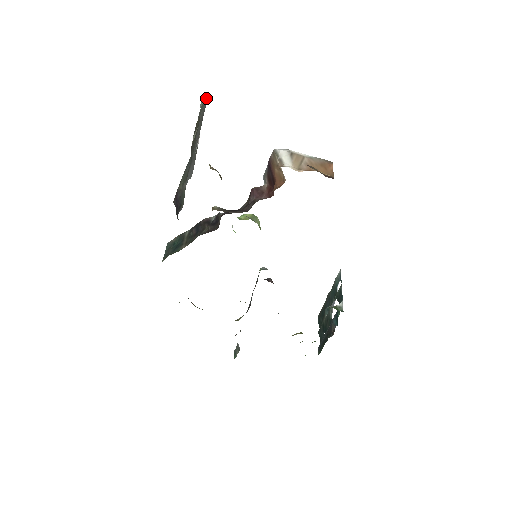
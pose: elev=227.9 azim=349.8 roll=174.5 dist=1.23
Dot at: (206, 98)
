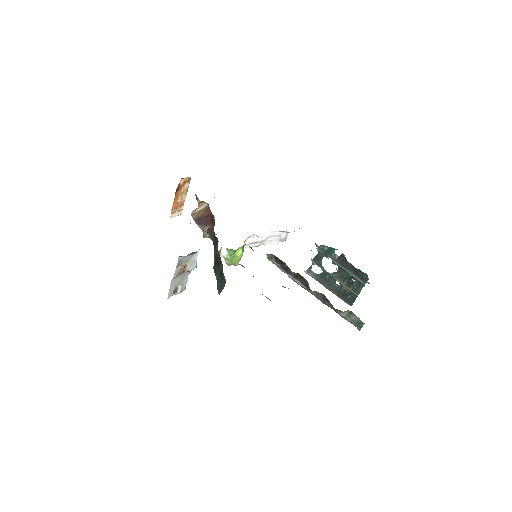
Dot at: occluded
